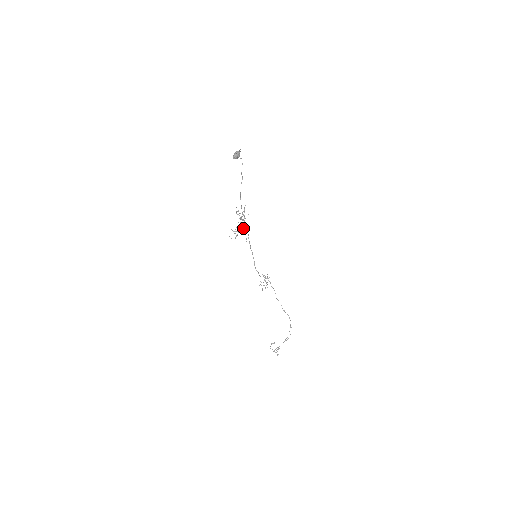
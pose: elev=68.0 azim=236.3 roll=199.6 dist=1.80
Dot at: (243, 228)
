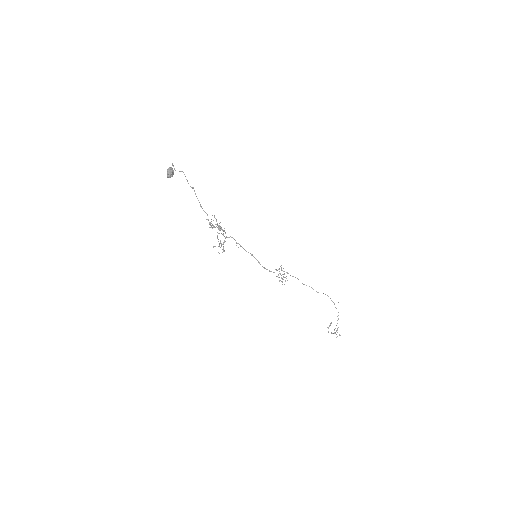
Dot at: (226, 237)
